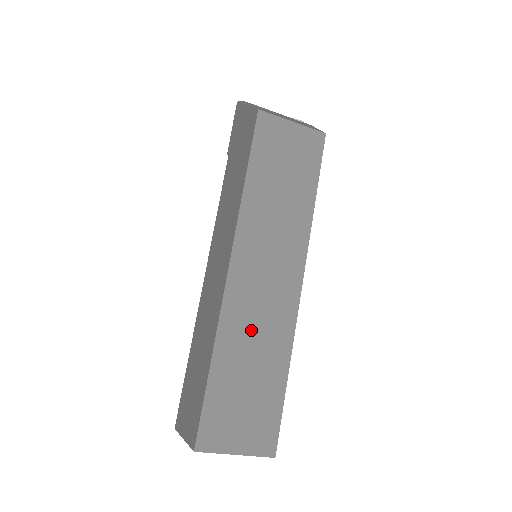
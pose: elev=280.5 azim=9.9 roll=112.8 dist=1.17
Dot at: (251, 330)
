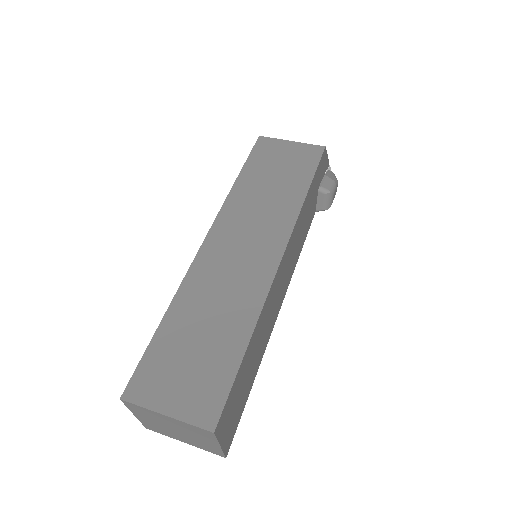
Dot at: (215, 292)
